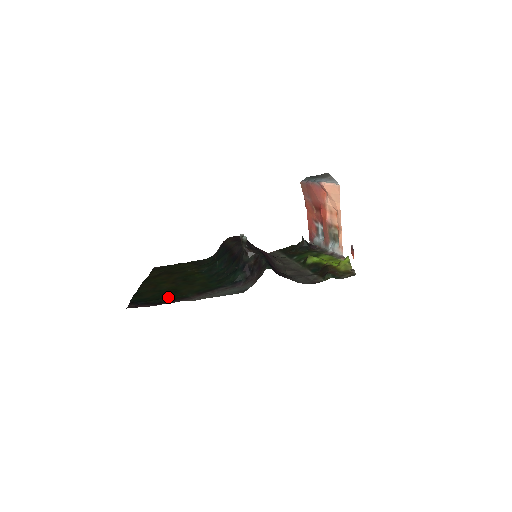
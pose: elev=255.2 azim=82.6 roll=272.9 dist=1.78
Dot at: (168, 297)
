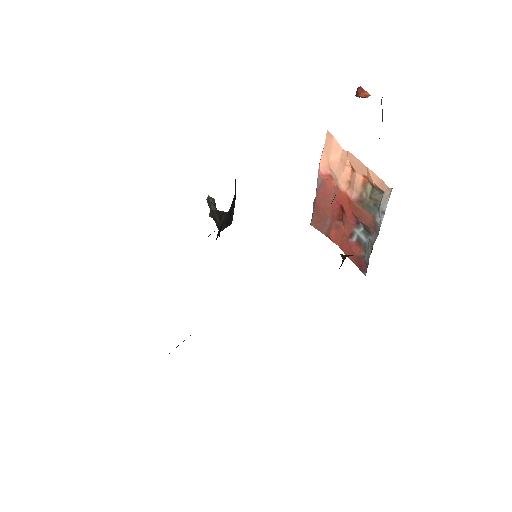
Dot at: occluded
